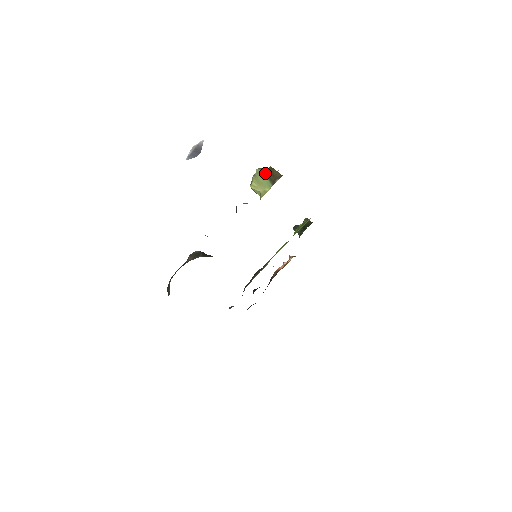
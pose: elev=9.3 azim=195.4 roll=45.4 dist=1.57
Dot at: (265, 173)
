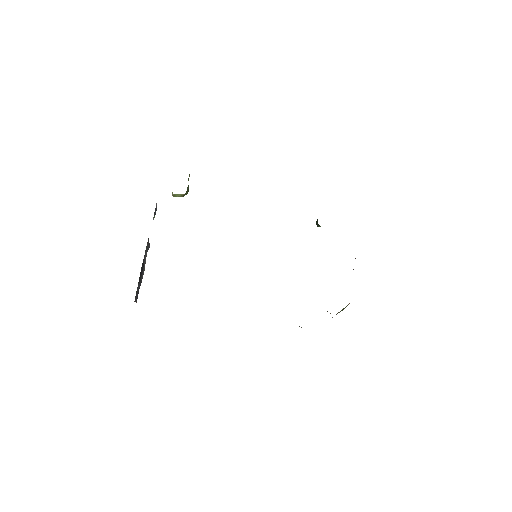
Dot at: occluded
